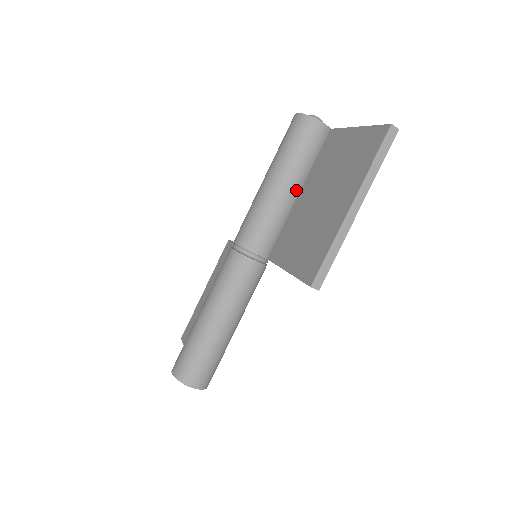
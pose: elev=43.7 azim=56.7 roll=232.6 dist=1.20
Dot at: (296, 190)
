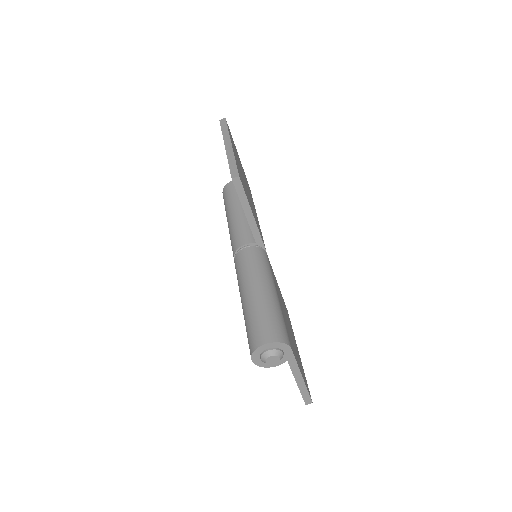
Dot at: occluded
